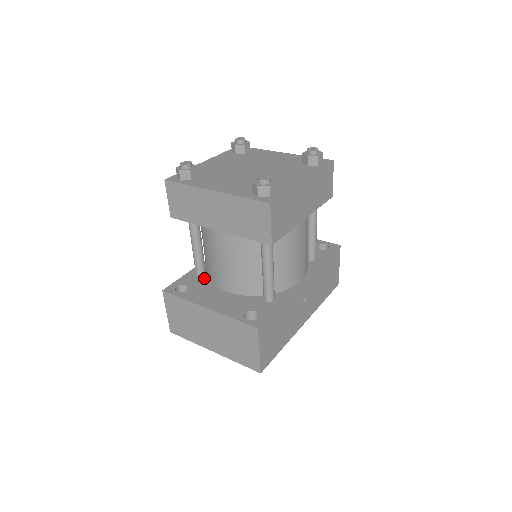
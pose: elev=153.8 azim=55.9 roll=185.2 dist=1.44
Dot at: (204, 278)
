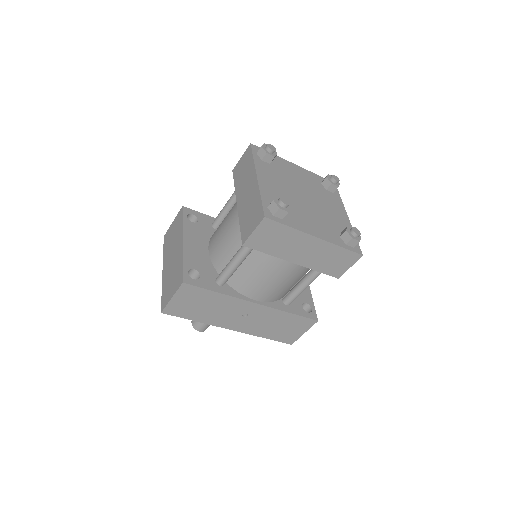
Dot at: (213, 230)
